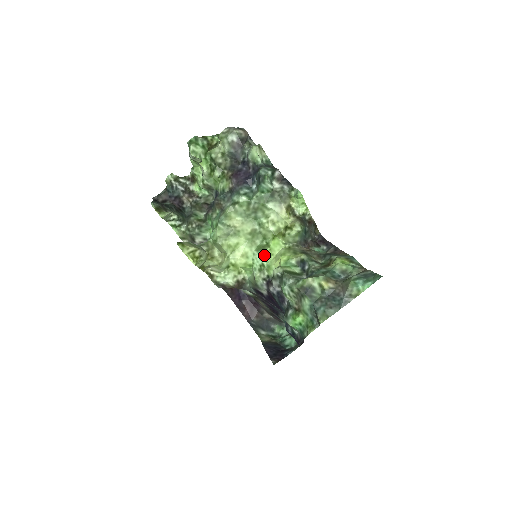
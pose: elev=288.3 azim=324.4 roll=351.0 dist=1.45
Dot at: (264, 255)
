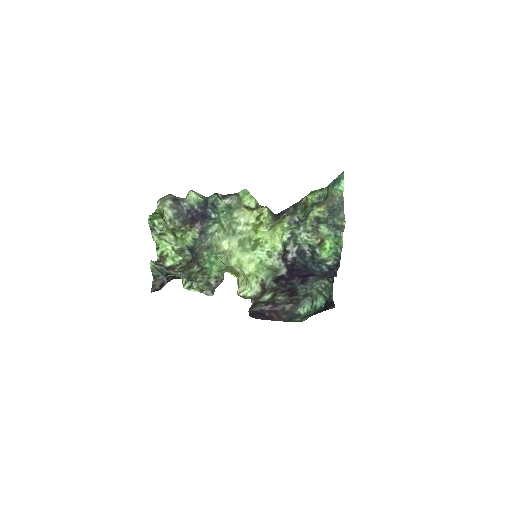
Dot at: (262, 246)
